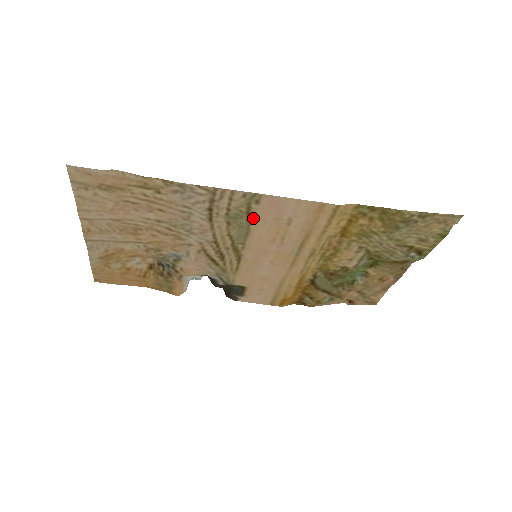
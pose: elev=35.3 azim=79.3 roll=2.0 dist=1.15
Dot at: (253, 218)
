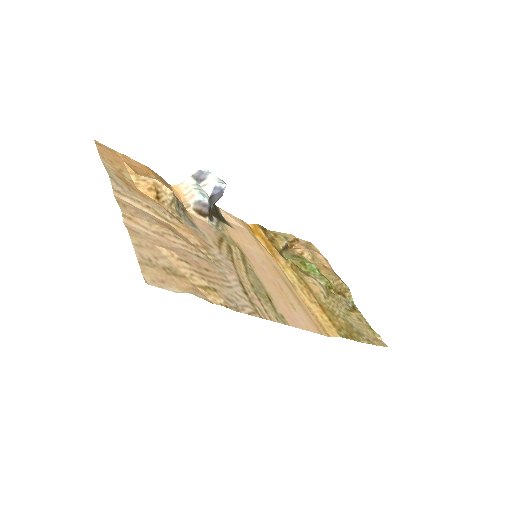
Dot at: (272, 299)
